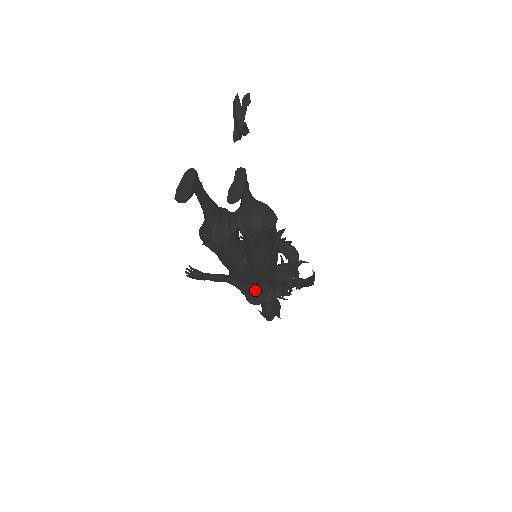
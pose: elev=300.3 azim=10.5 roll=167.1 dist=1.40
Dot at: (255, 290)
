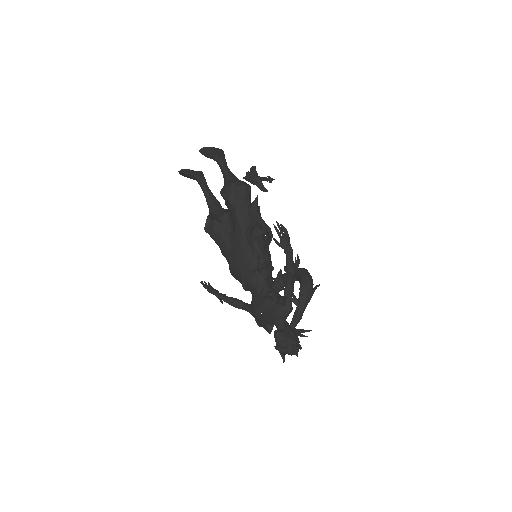
Dot at: (252, 286)
